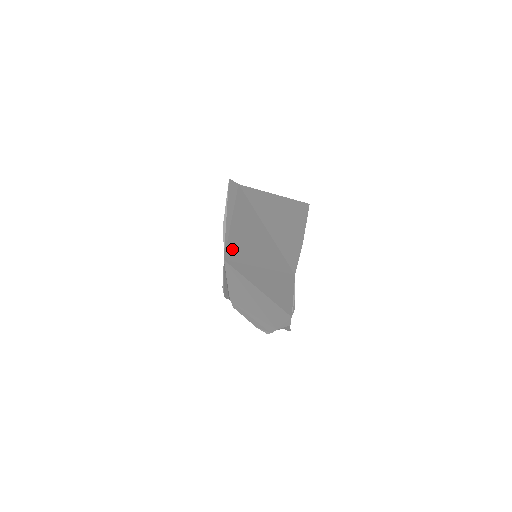
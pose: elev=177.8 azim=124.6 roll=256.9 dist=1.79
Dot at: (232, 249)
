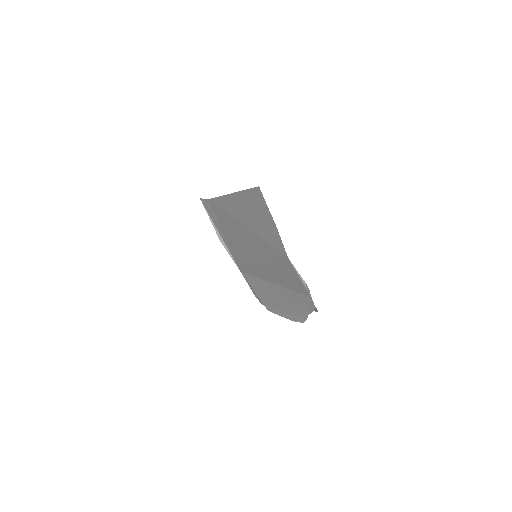
Dot at: (239, 259)
